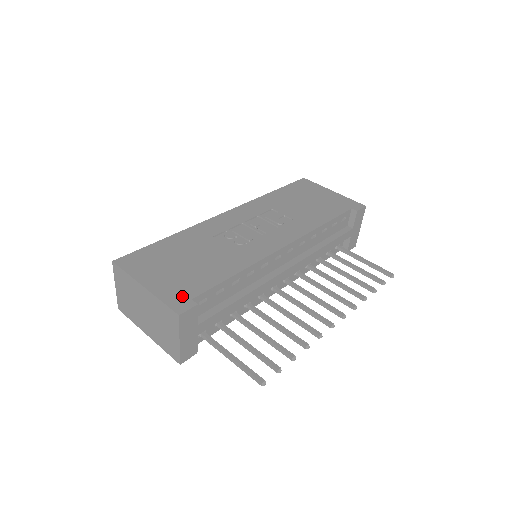
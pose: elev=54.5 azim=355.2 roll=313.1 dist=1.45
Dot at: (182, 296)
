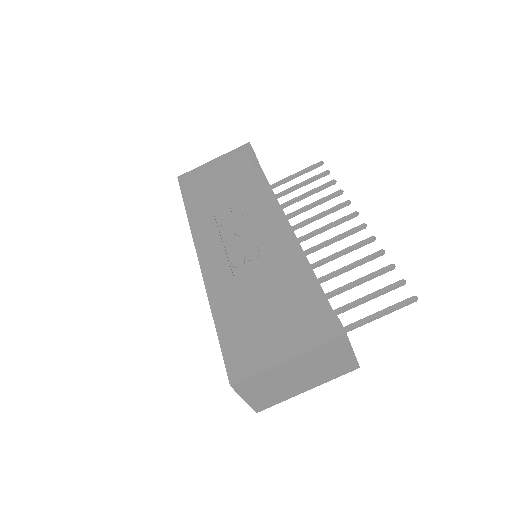
Dot at: (318, 325)
